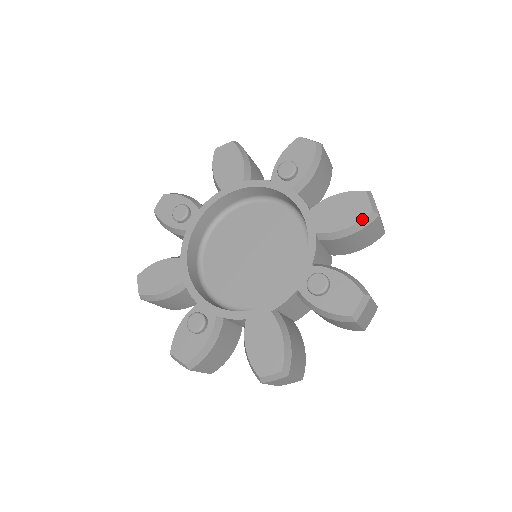
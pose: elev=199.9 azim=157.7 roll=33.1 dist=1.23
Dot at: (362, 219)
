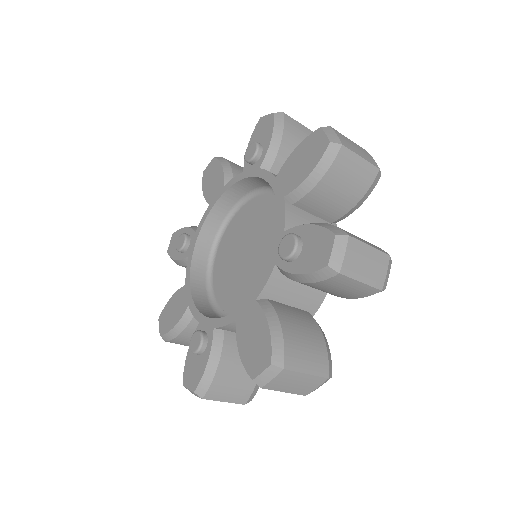
Dot at: (321, 156)
